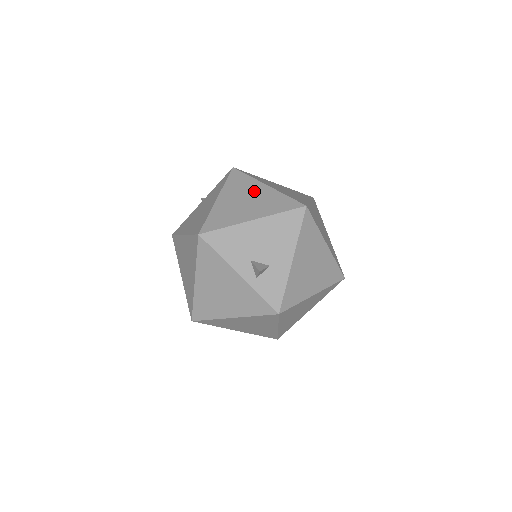
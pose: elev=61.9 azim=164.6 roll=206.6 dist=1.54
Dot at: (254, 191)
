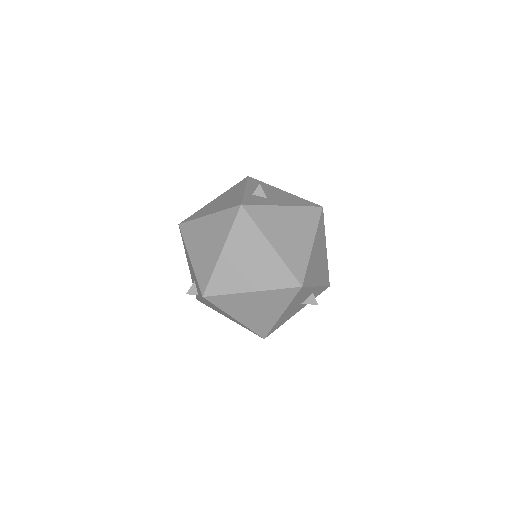
Dot at: occluded
